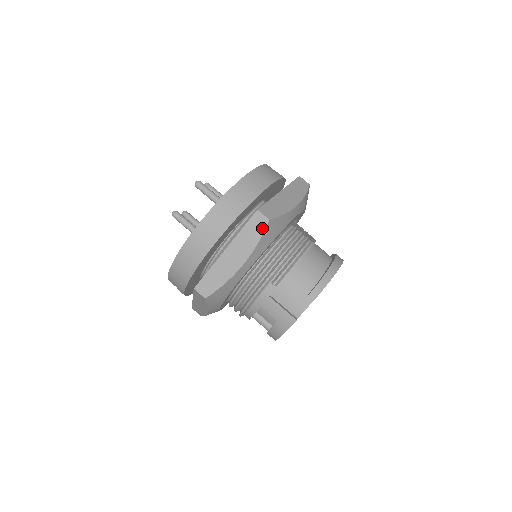
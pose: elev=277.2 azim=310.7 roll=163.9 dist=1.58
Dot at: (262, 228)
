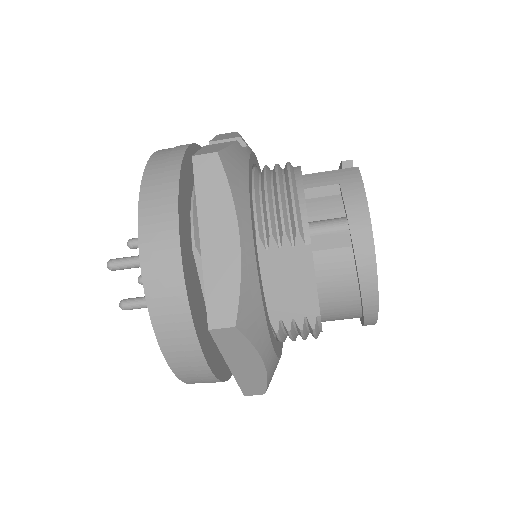
Dot at: occluded
